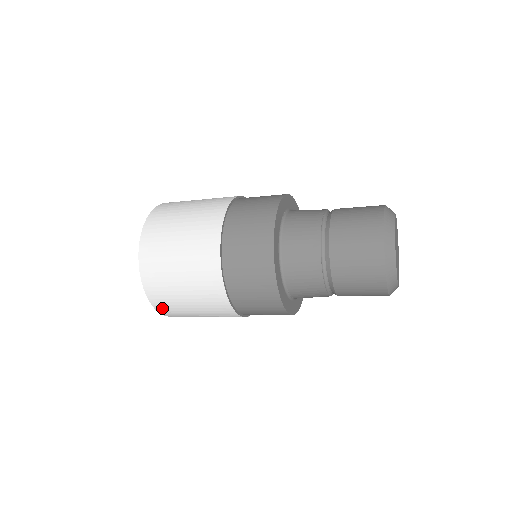
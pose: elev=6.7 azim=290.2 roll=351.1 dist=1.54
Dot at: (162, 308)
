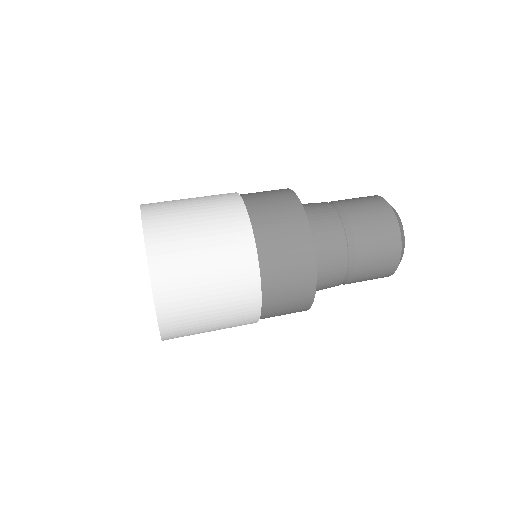
Dot at: (170, 326)
